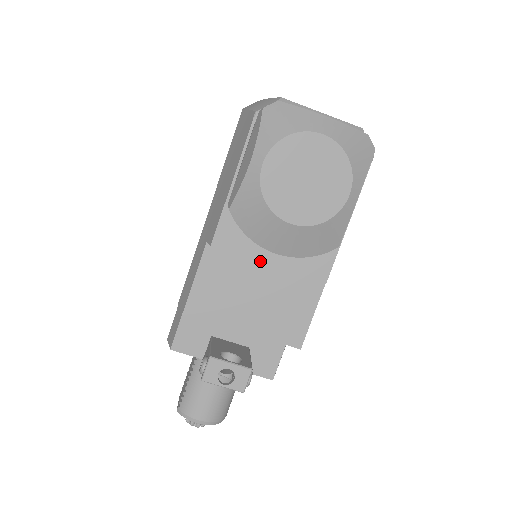
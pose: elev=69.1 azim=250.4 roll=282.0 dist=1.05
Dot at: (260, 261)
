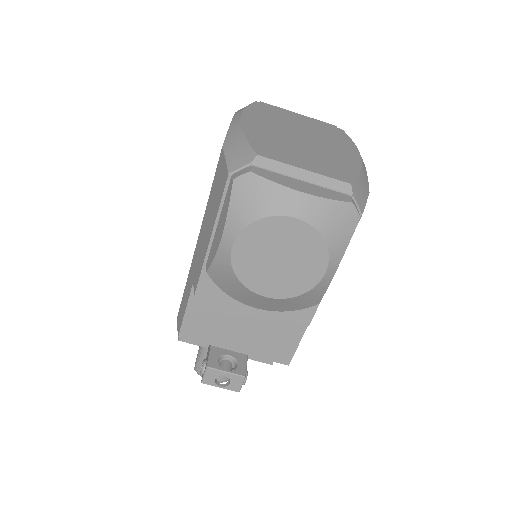
Dot at: (243, 307)
